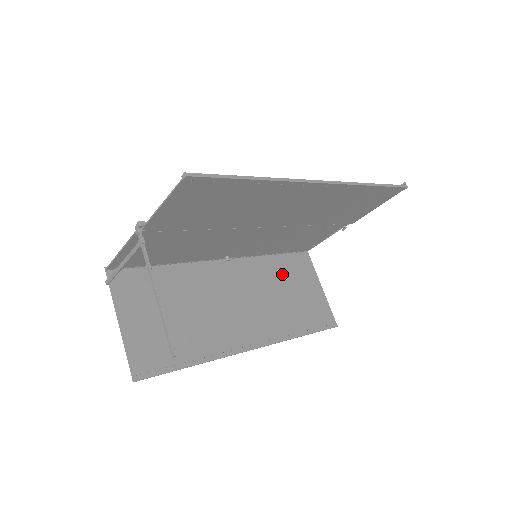
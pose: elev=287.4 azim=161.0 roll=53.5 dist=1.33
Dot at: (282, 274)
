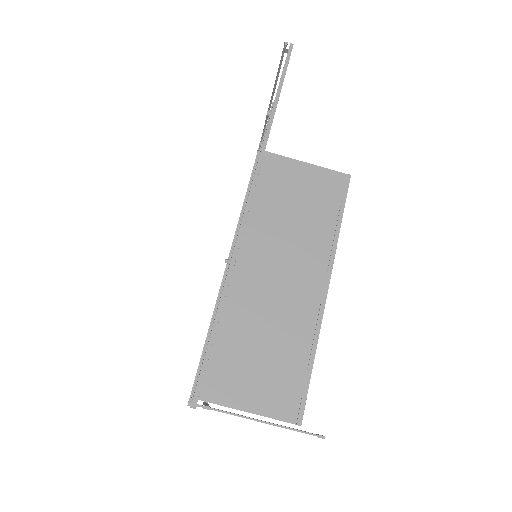
Dot at: (272, 203)
